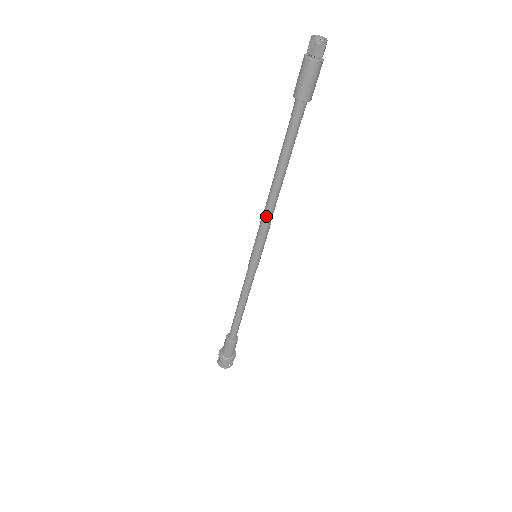
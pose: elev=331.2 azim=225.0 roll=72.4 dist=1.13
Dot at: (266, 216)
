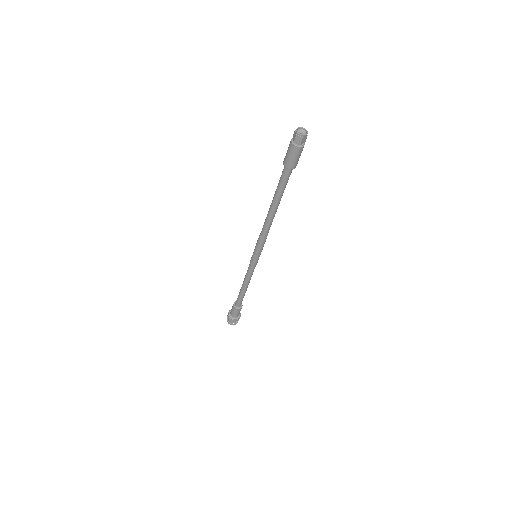
Dot at: (262, 232)
